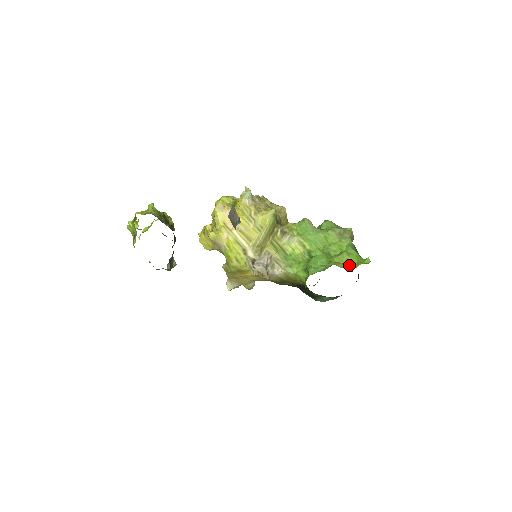
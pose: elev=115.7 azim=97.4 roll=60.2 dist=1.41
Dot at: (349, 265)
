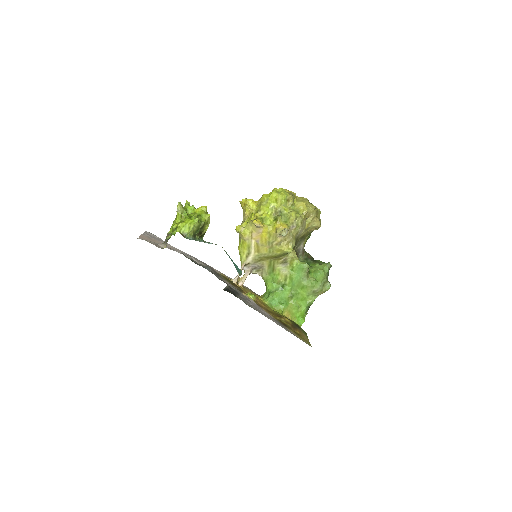
Dot at: (291, 315)
